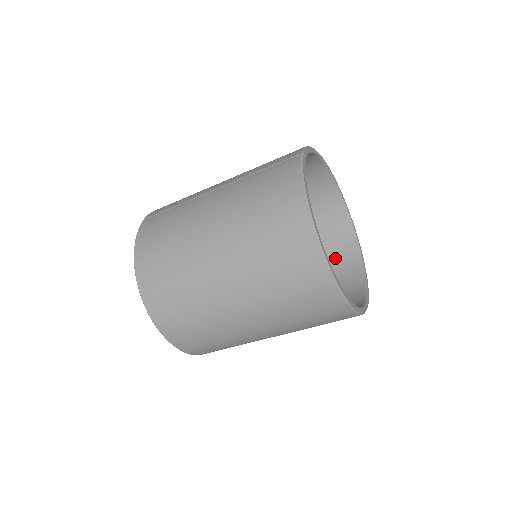
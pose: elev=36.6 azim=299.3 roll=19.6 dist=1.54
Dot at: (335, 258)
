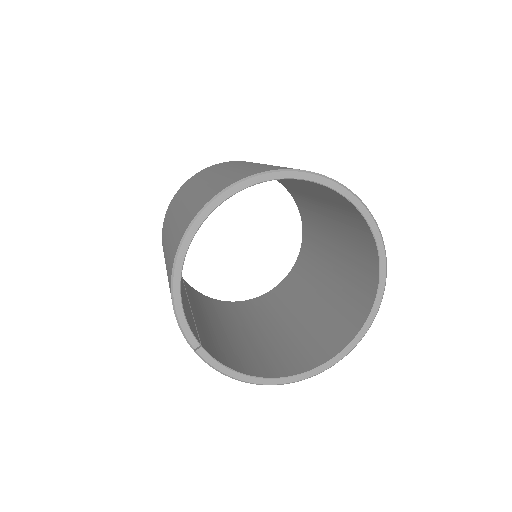
Dot at: occluded
